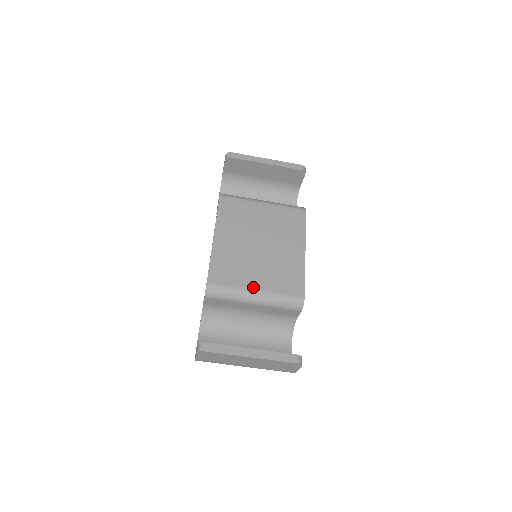
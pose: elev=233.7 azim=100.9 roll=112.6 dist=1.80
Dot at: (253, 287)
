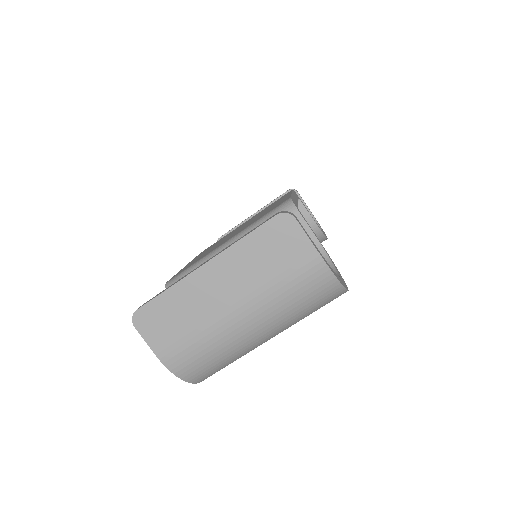
Dot at: (222, 244)
